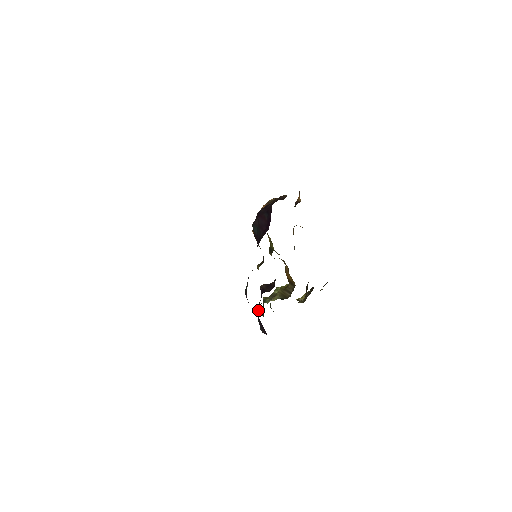
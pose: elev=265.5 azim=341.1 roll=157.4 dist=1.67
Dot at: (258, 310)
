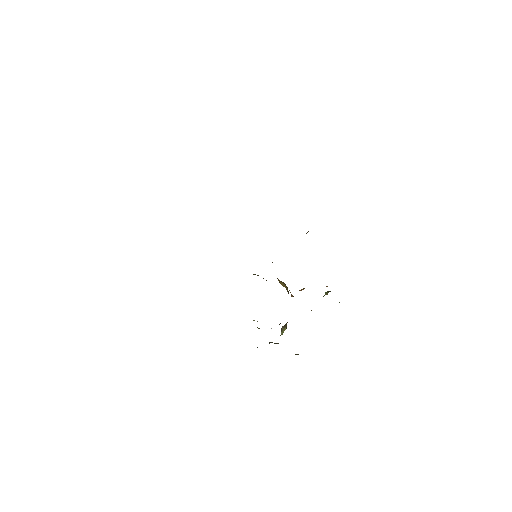
Dot at: occluded
